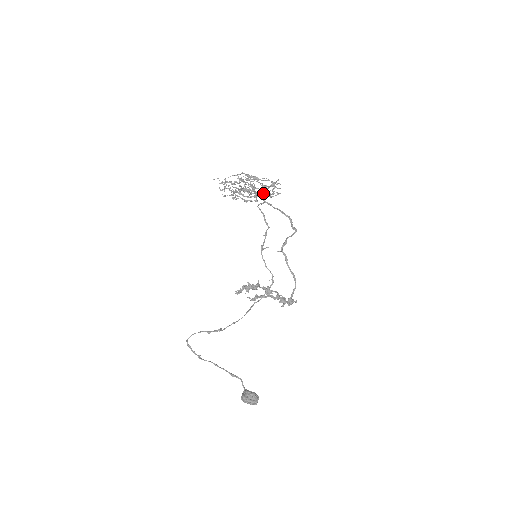
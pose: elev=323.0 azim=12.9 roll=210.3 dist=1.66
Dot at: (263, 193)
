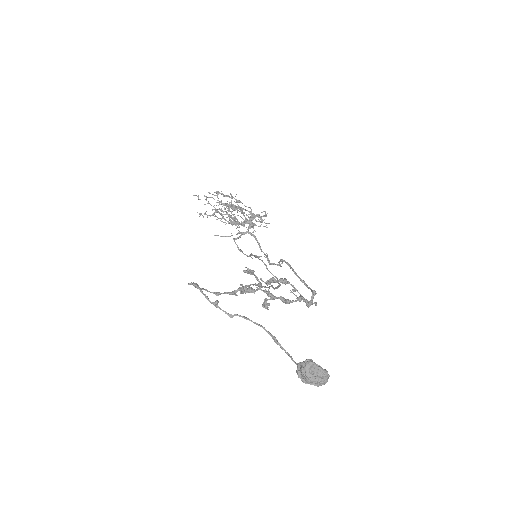
Dot at: (252, 218)
